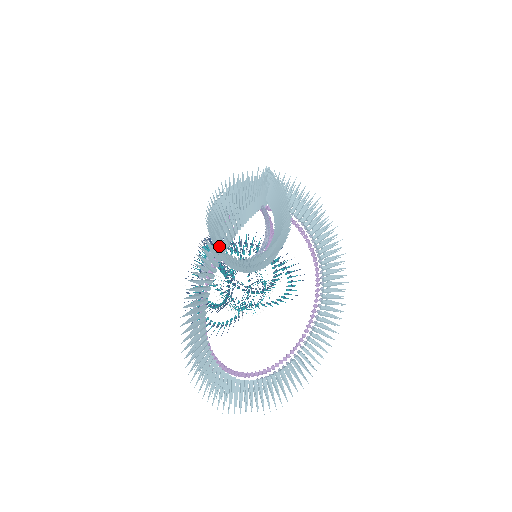
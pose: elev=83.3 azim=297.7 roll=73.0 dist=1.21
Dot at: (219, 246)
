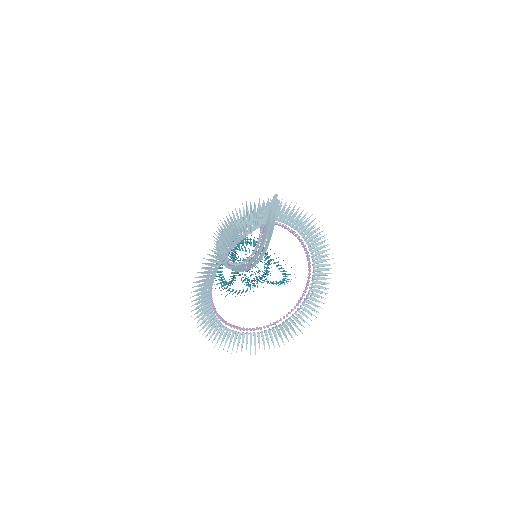
Dot at: (221, 253)
